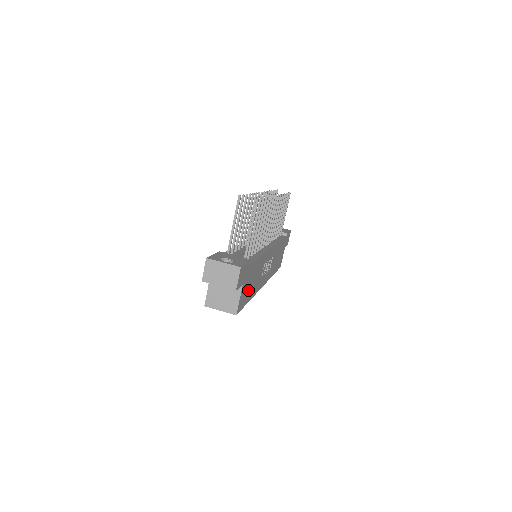
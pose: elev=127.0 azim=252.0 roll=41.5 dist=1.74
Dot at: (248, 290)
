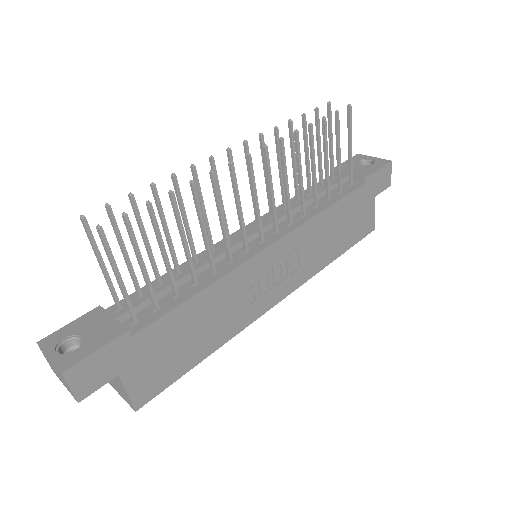
Dot at: (175, 356)
